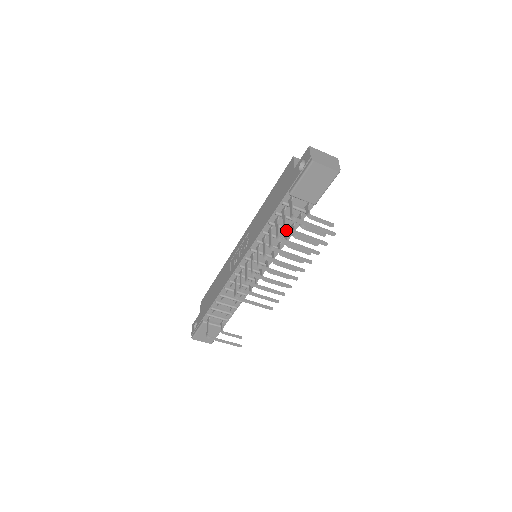
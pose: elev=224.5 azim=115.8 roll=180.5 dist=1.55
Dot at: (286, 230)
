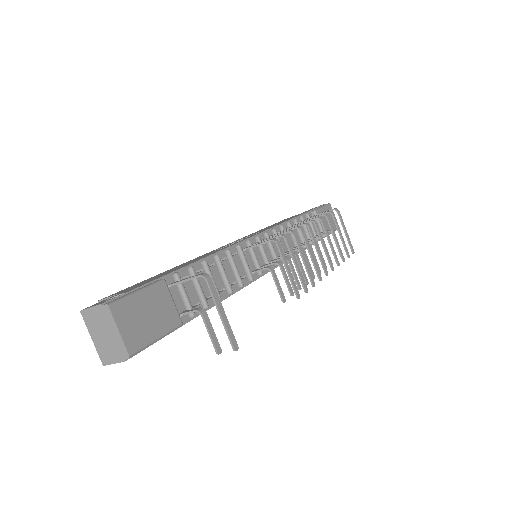
Dot at: (332, 213)
